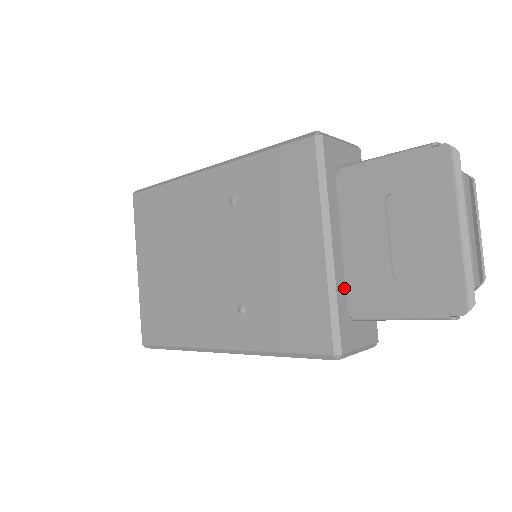
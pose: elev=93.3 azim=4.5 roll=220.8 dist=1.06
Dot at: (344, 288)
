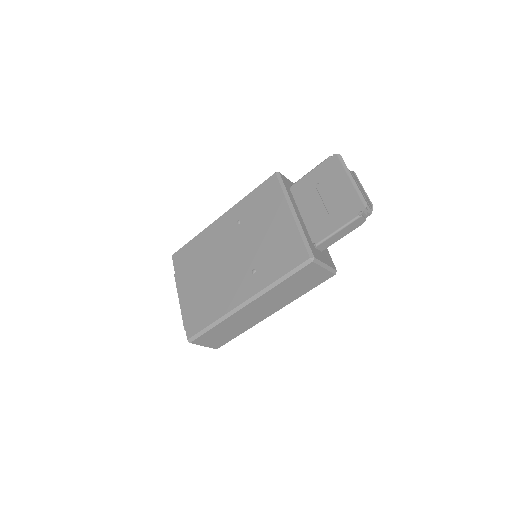
Dot at: (307, 233)
